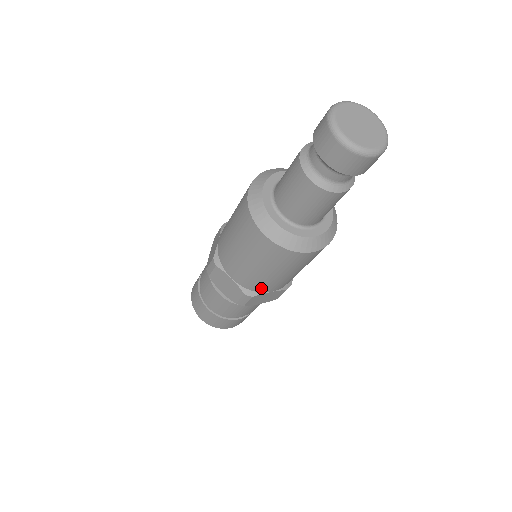
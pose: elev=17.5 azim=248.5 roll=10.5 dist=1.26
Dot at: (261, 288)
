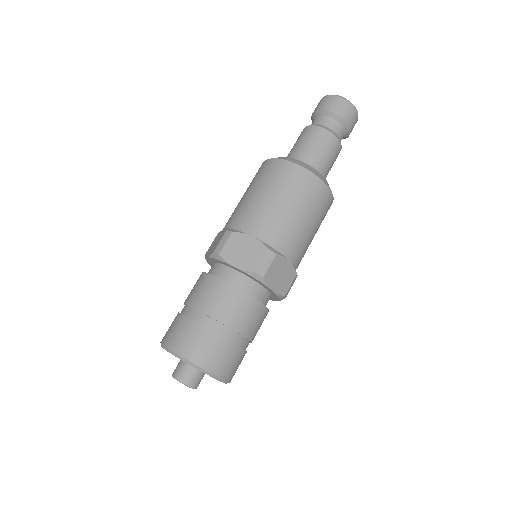
Dot at: (283, 244)
